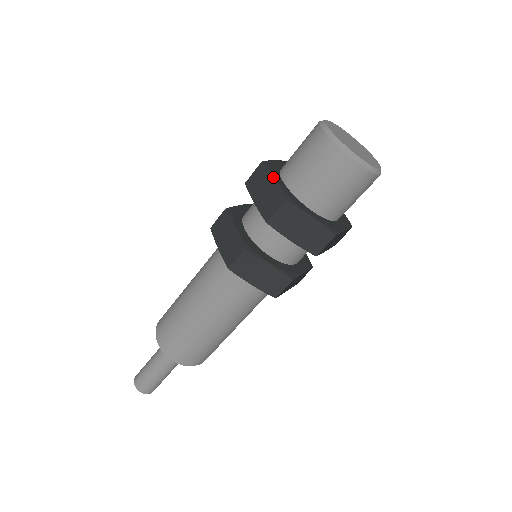
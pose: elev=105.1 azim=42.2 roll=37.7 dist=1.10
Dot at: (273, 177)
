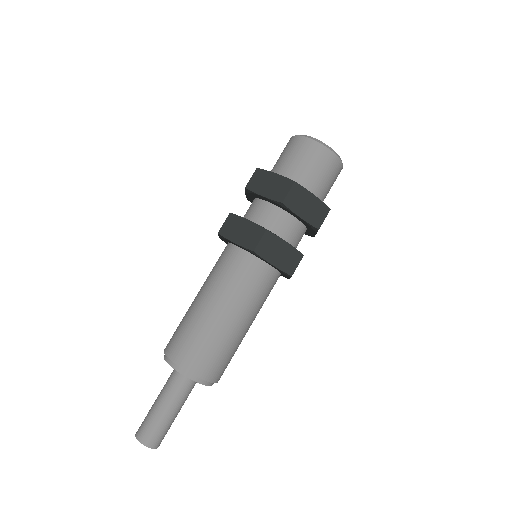
Dot at: (274, 173)
